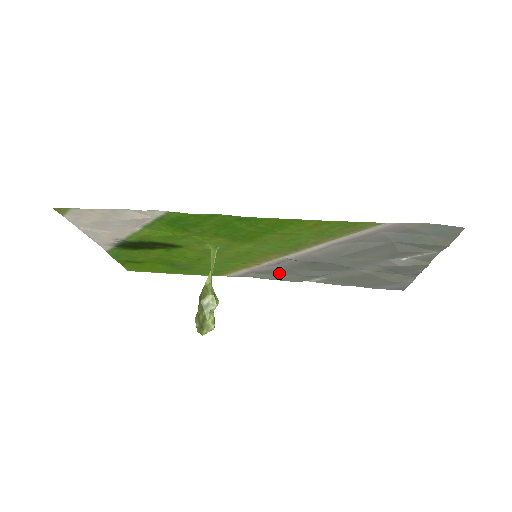
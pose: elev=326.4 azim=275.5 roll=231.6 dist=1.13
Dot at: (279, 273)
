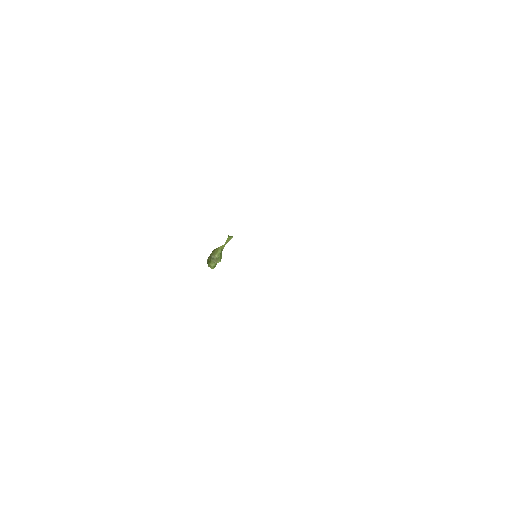
Dot at: occluded
